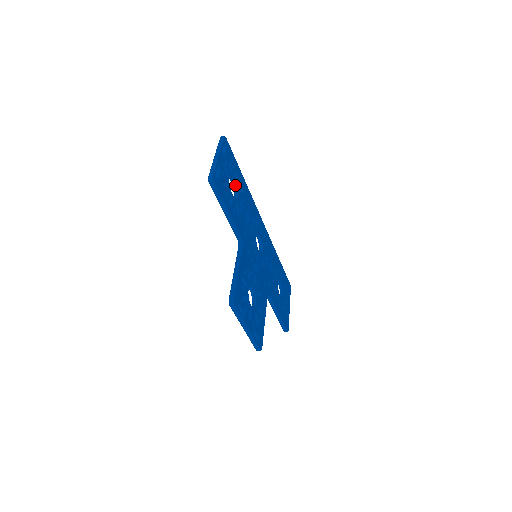
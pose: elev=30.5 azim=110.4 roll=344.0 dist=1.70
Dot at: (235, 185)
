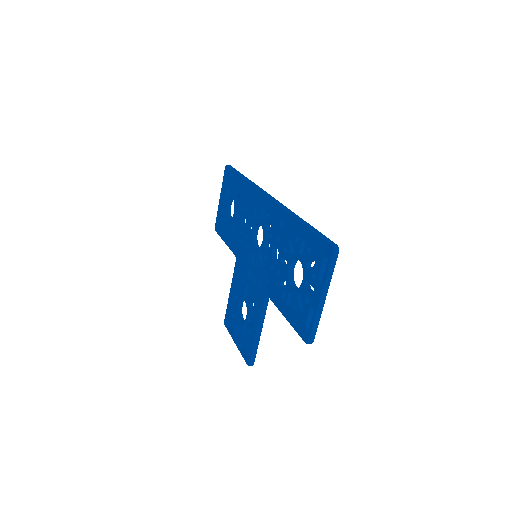
Dot at: occluded
